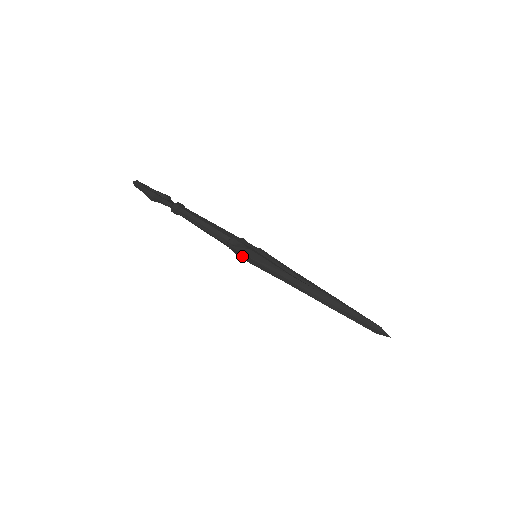
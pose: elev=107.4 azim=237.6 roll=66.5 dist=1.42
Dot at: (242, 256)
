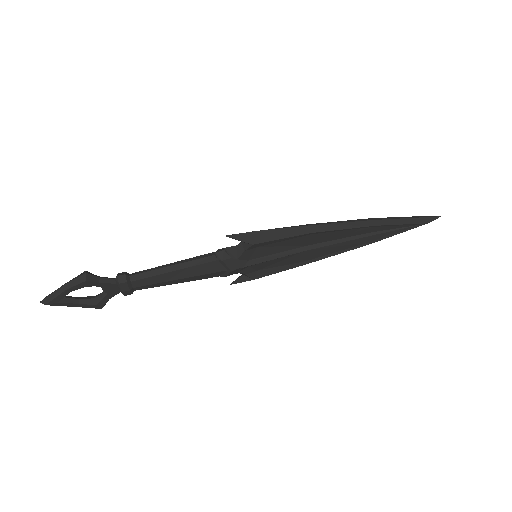
Dot at: (246, 240)
